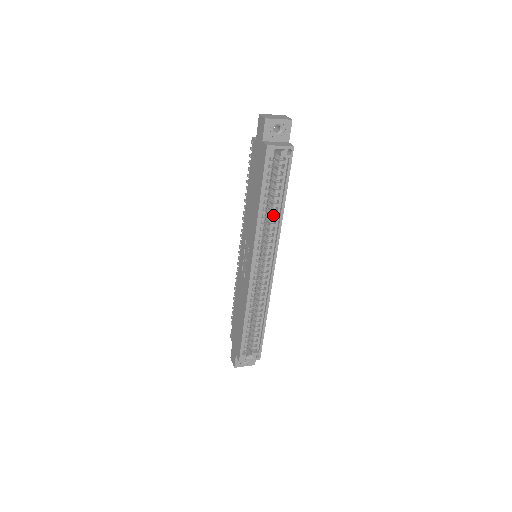
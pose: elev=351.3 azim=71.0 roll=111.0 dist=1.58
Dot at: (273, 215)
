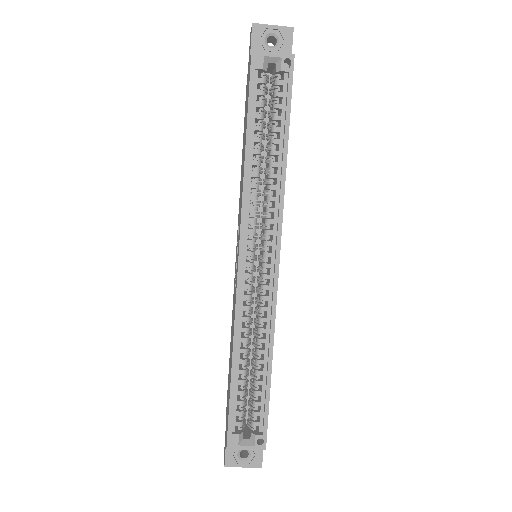
Dot at: (271, 171)
